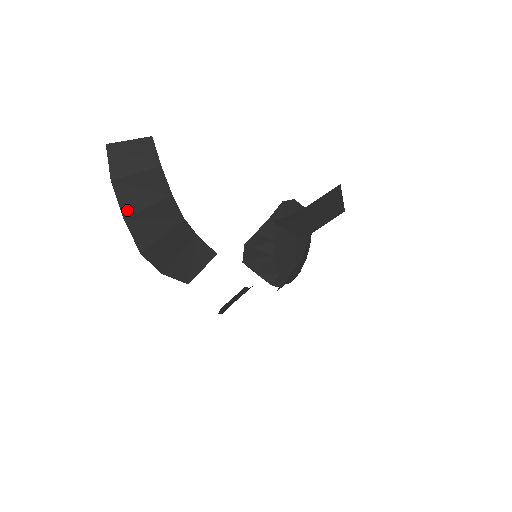
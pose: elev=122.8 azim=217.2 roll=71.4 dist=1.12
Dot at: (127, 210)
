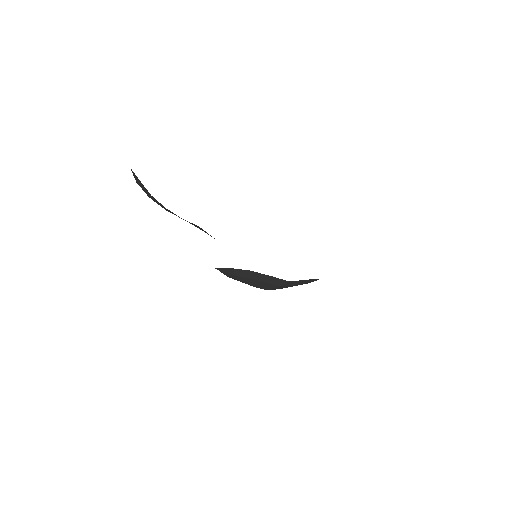
Dot at: (149, 196)
